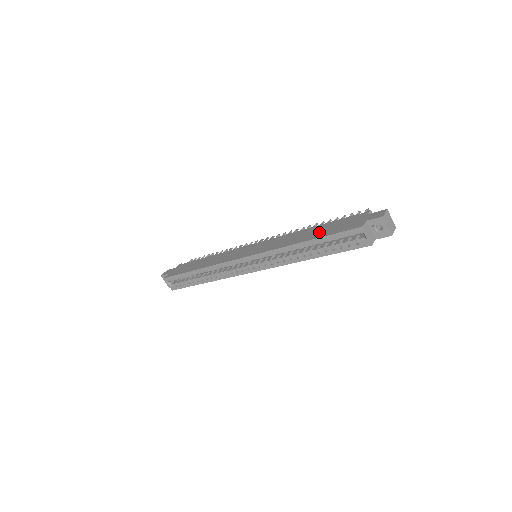
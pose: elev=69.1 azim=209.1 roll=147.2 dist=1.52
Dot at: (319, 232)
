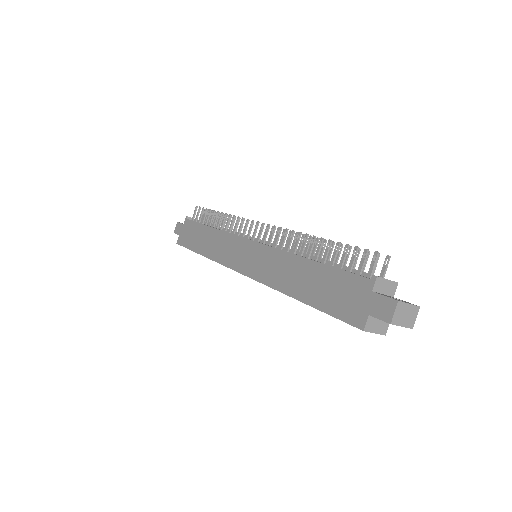
Dot at: (313, 289)
